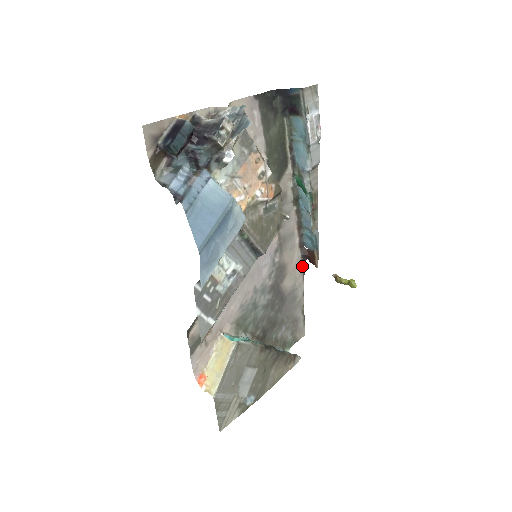
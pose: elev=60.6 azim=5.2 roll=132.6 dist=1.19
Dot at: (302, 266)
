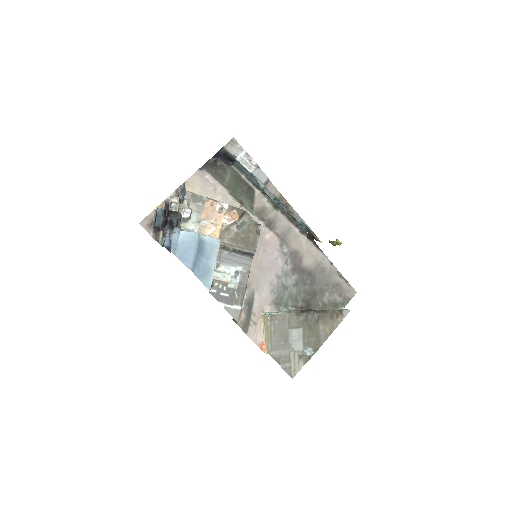
Dot at: (315, 245)
